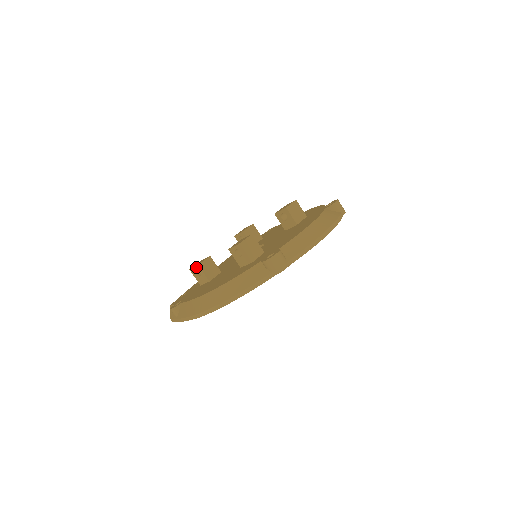
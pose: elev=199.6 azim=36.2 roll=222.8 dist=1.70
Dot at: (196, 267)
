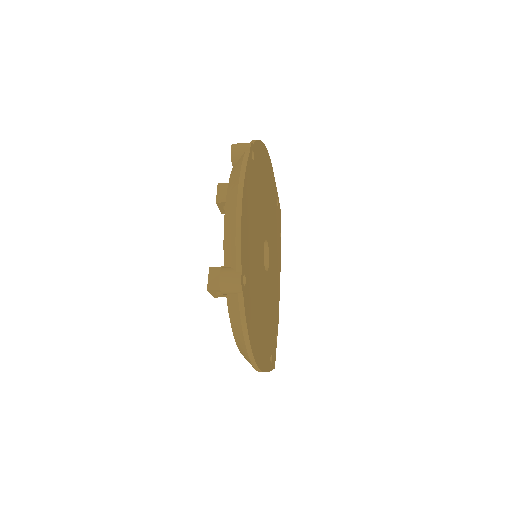
Dot at: occluded
